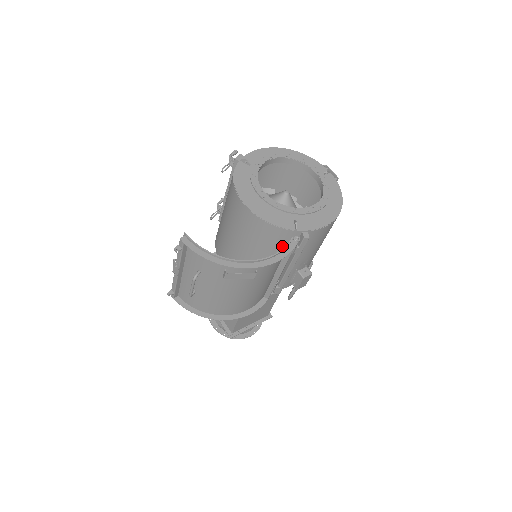
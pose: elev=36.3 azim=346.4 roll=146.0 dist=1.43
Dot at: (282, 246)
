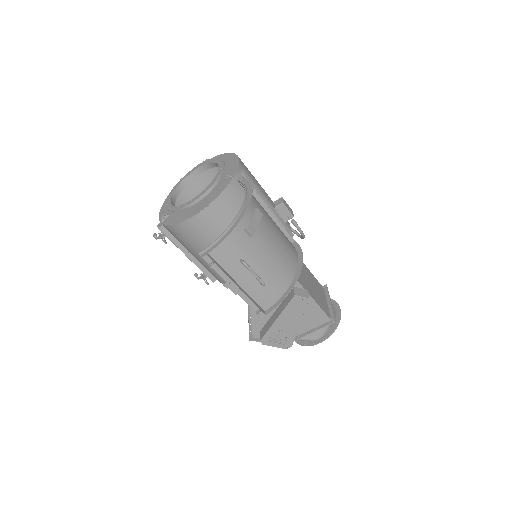
Dot at: occluded
